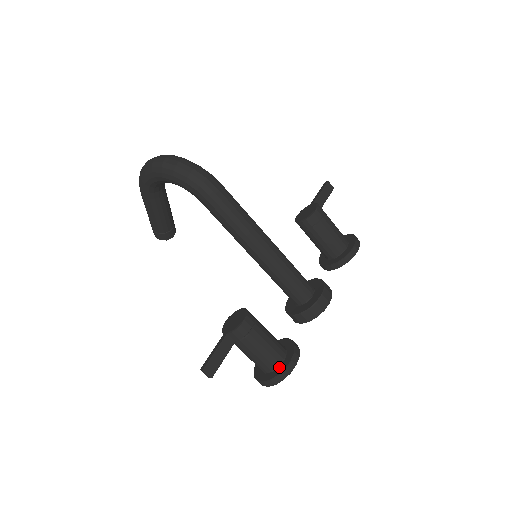
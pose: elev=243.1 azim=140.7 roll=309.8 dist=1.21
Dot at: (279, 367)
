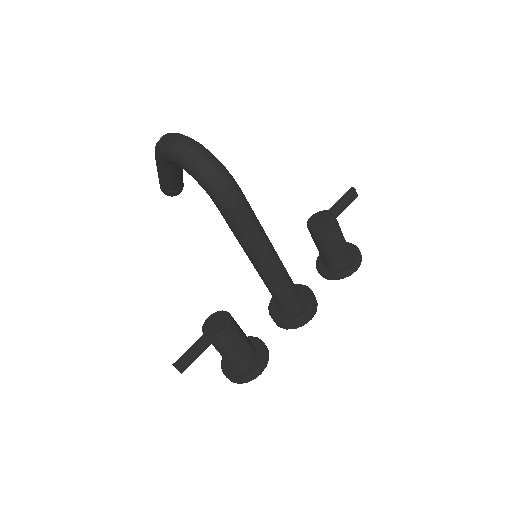
Dot at: (245, 370)
